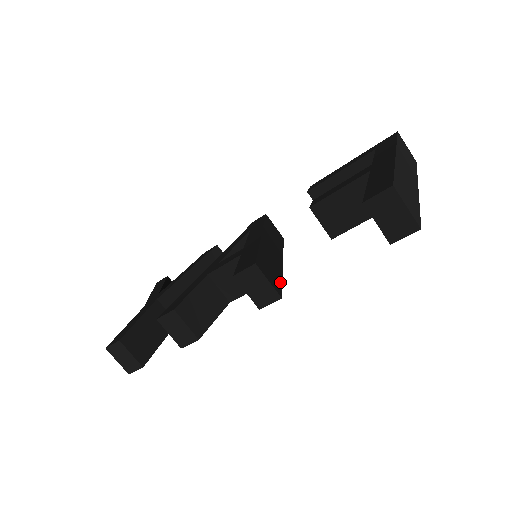
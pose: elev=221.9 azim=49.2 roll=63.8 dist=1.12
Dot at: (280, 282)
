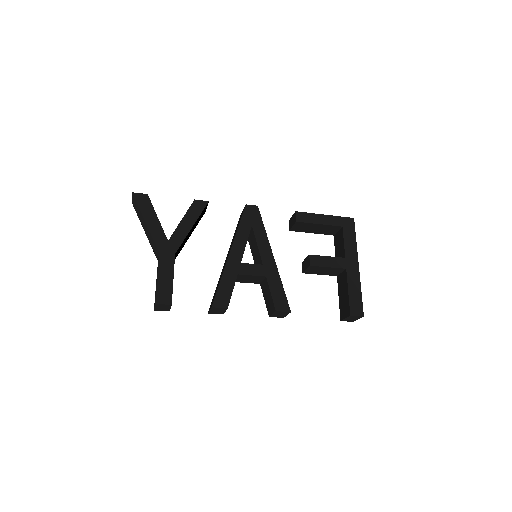
Dot at: occluded
